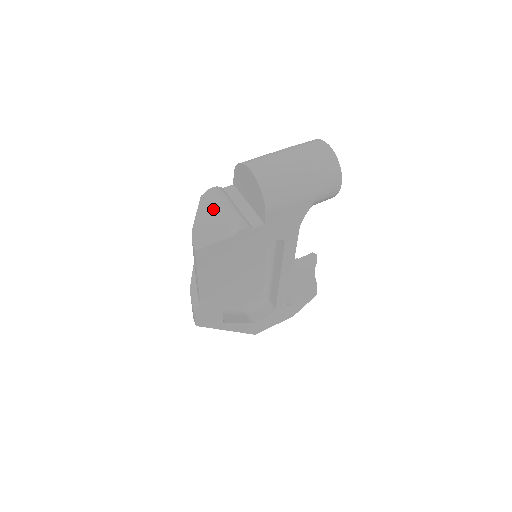
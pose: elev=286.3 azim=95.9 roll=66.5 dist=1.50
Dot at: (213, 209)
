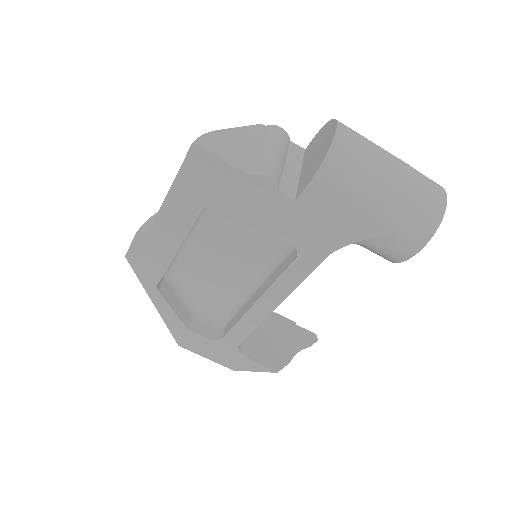
Dot at: (259, 141)
